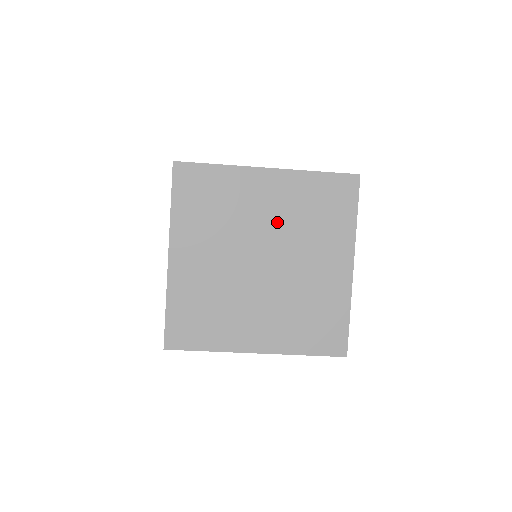
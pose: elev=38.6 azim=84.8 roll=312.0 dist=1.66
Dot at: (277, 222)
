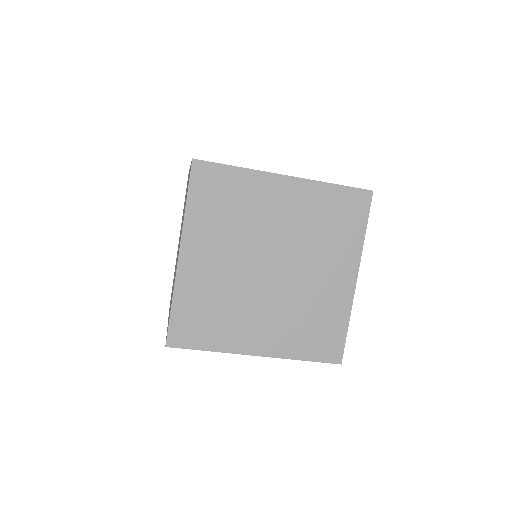
Dot at: (289, 230)
